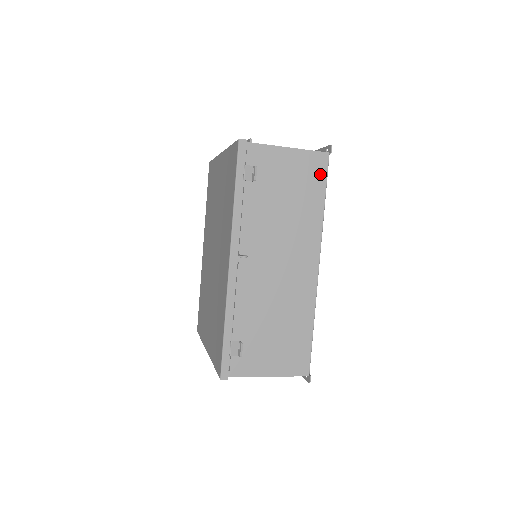
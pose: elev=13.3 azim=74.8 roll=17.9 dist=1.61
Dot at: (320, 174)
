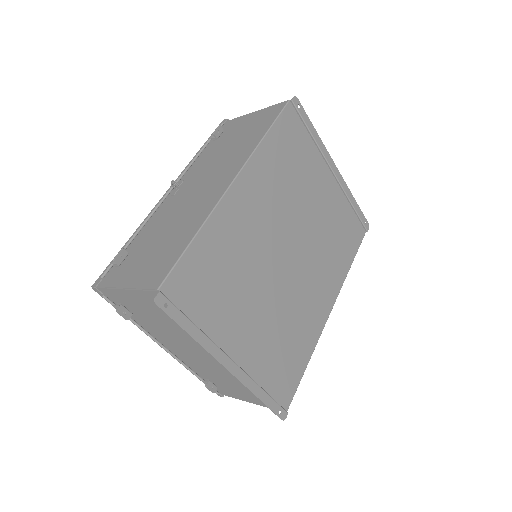
Dot at: (273, 115)
